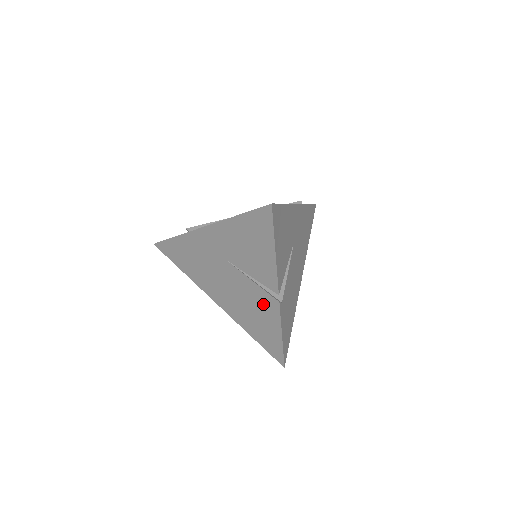
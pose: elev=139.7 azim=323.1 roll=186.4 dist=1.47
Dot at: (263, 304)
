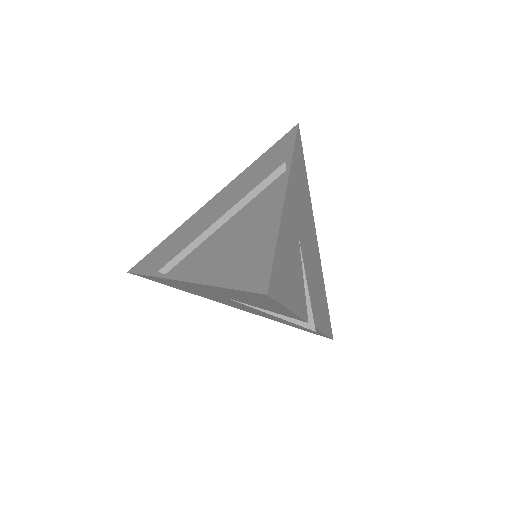
Dot at: occluded
